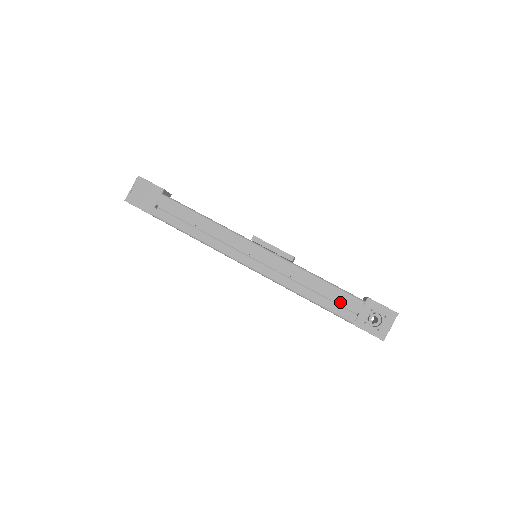
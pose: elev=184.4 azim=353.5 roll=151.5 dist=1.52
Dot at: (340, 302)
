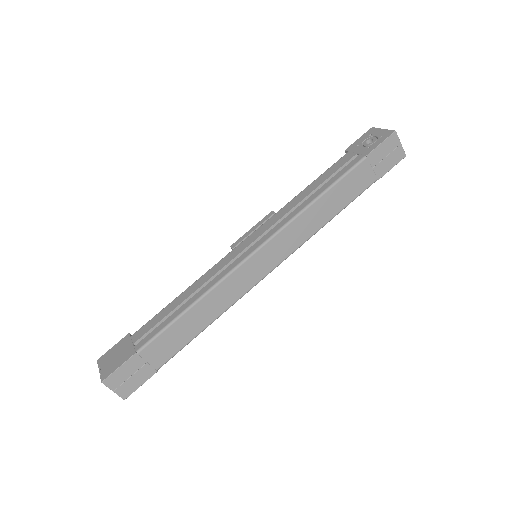
Dot at: (337, 169)
